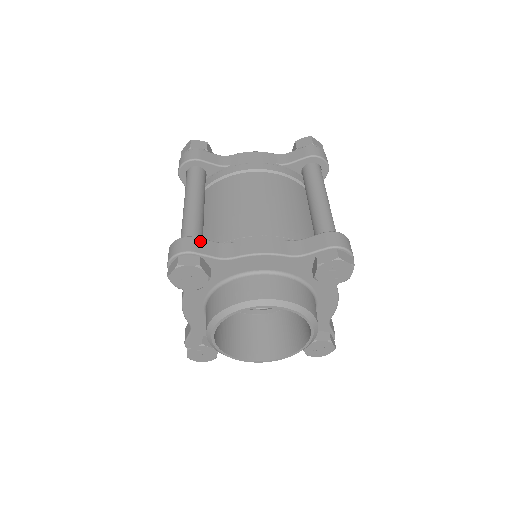
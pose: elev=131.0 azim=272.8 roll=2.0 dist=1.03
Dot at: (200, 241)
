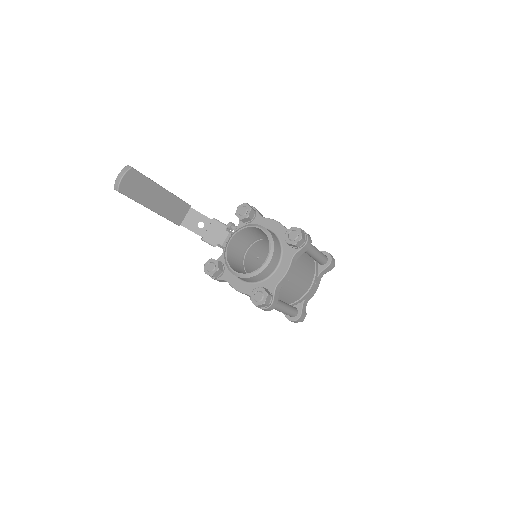
Dot at: (303, 312)
